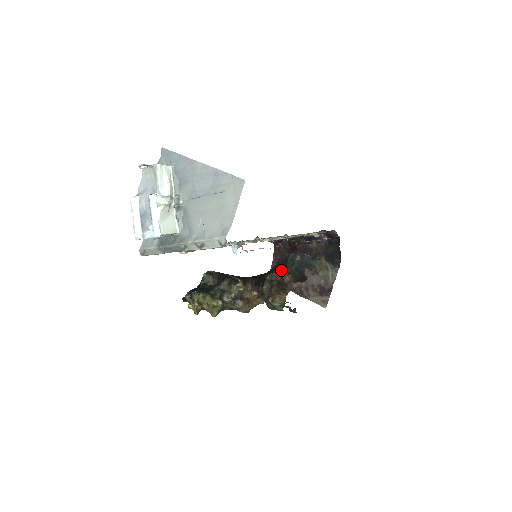
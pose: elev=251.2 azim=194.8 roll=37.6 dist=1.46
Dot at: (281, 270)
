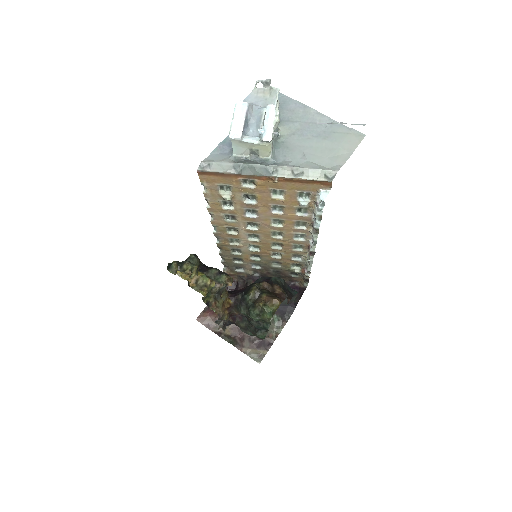
Dot at: (270, 283)
